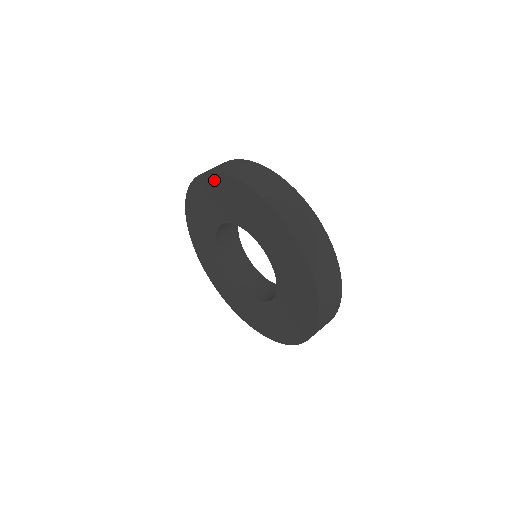
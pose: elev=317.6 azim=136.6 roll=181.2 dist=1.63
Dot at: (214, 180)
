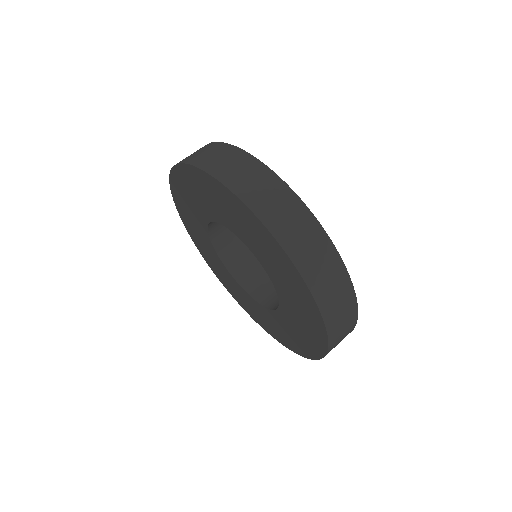
Dot at: (245, 212)
